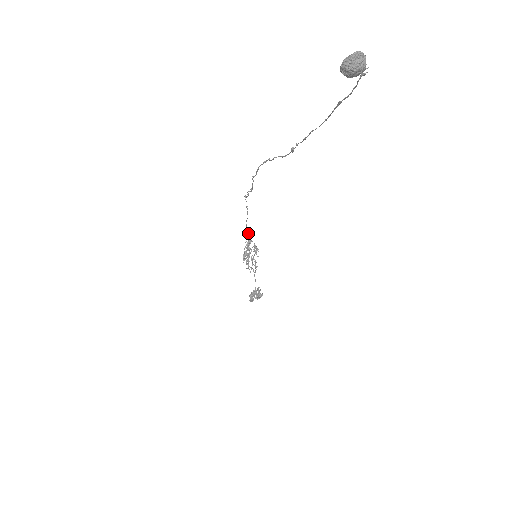
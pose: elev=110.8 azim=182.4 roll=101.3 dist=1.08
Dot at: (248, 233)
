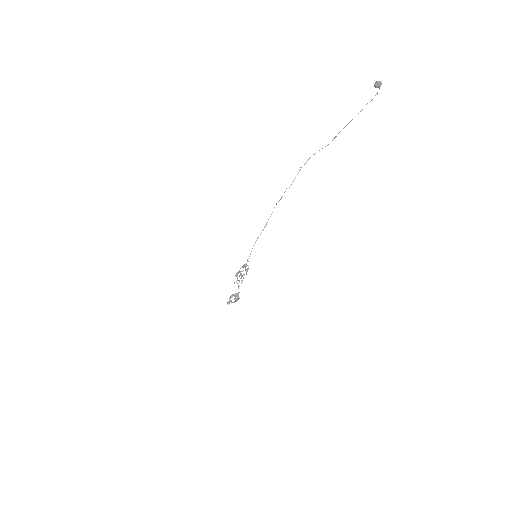
Dot at: (250, 254)
